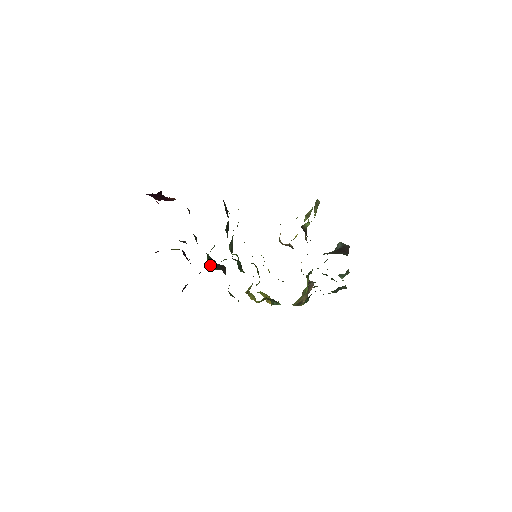
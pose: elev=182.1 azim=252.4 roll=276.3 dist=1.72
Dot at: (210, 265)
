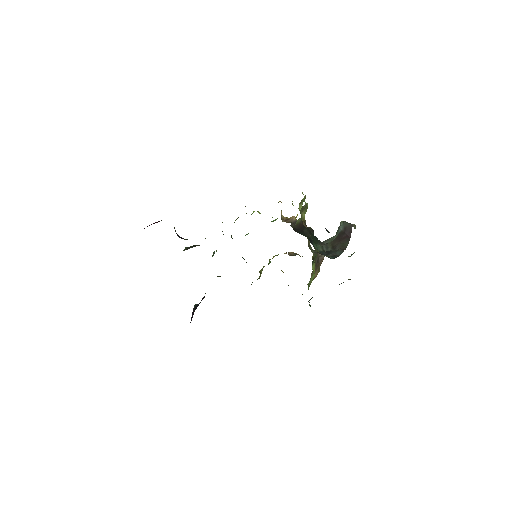
Dot at: occluded
